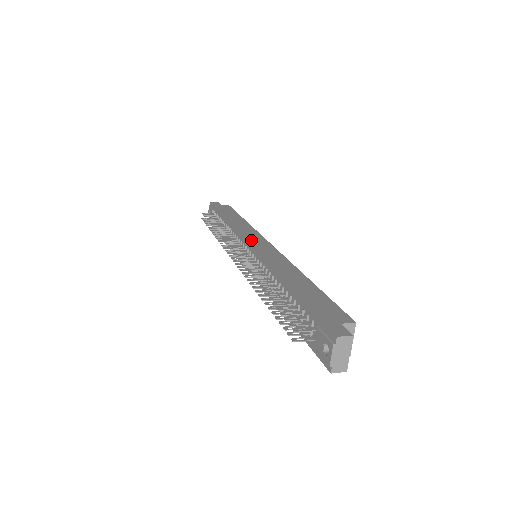
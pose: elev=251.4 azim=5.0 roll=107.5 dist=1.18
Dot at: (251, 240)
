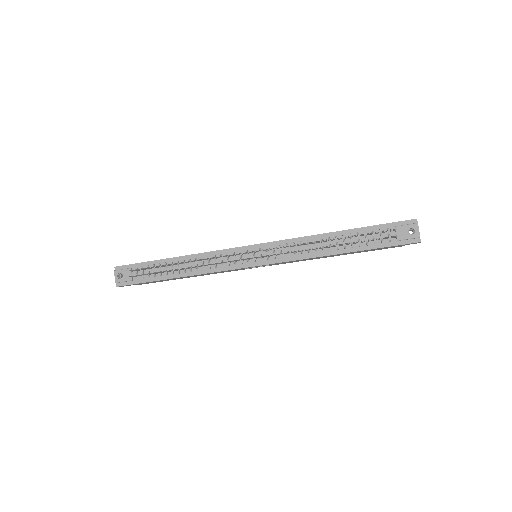
Dot at: (246, 246)
